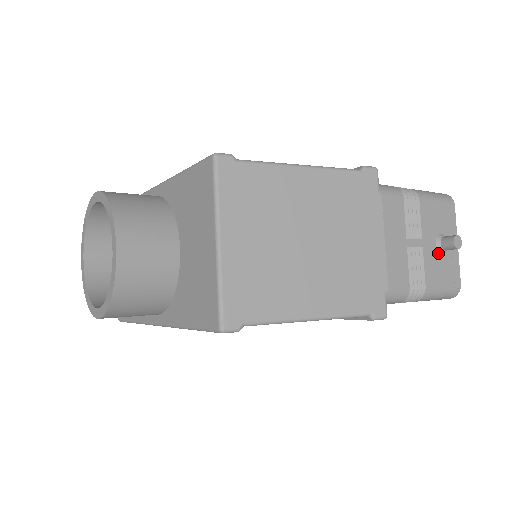
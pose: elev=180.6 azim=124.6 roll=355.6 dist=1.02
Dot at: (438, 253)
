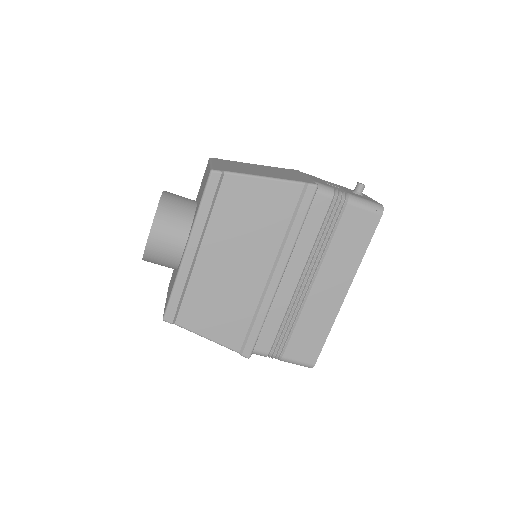
Dot at: occluded
